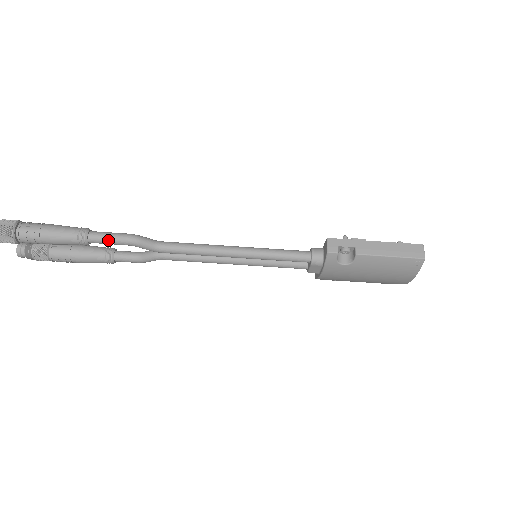
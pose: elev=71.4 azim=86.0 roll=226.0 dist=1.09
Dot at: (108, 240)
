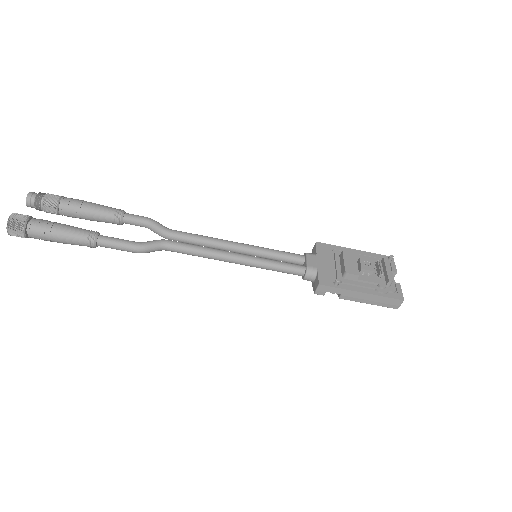
Dot at: (116, 249)
